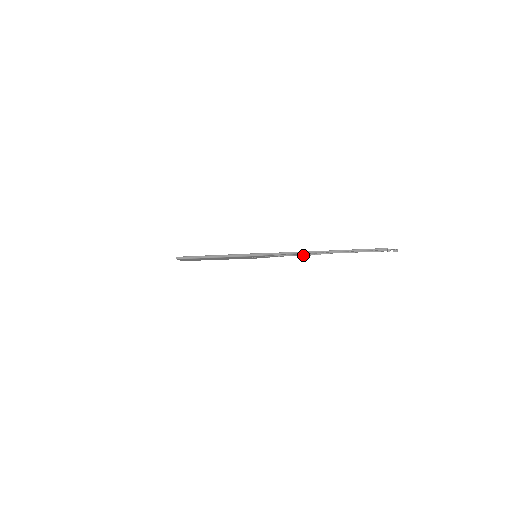
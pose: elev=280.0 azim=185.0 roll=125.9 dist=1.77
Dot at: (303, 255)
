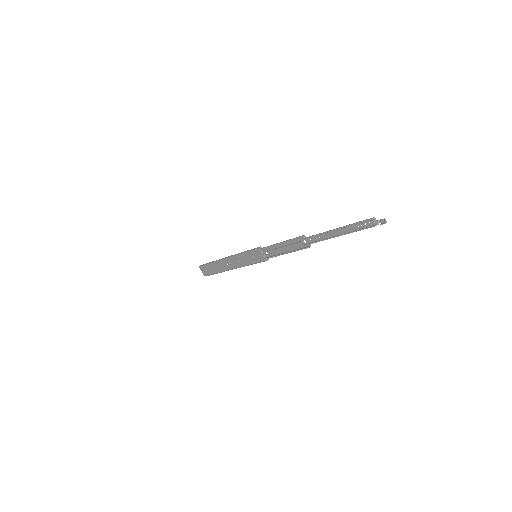
Dot at: (294, 249)
